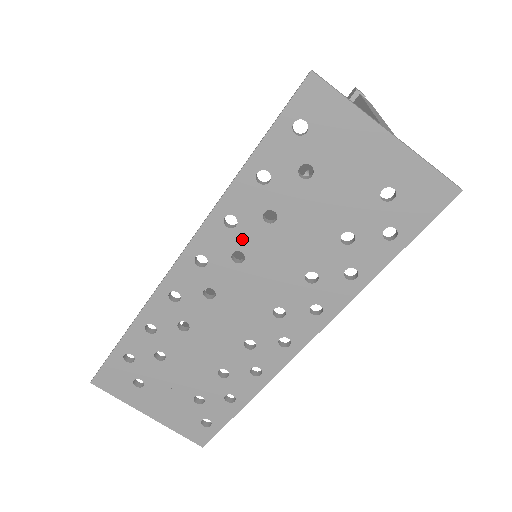
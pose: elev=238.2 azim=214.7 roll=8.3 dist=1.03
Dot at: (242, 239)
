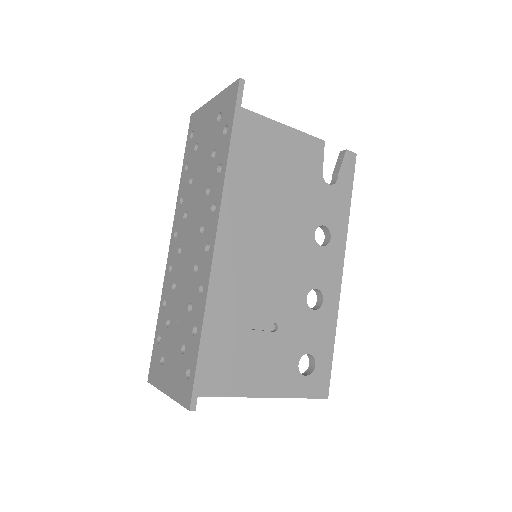
Dot at: (185, 204)
